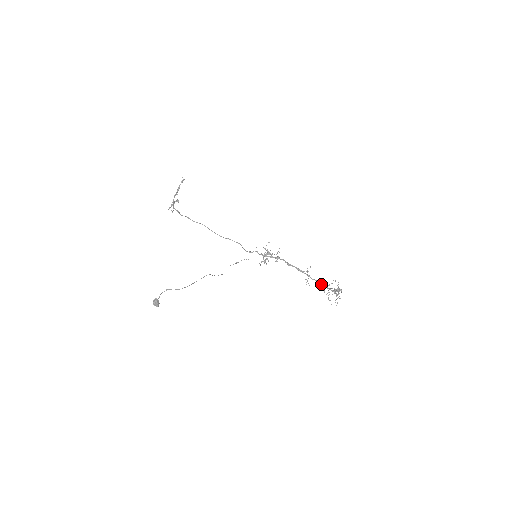
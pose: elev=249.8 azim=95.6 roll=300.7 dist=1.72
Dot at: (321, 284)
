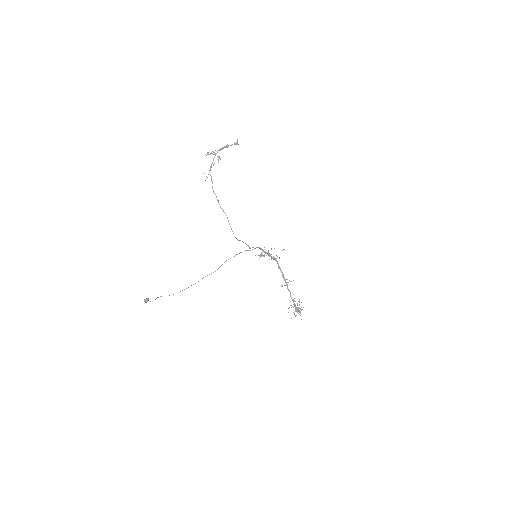
Dot at: (291, 297)
